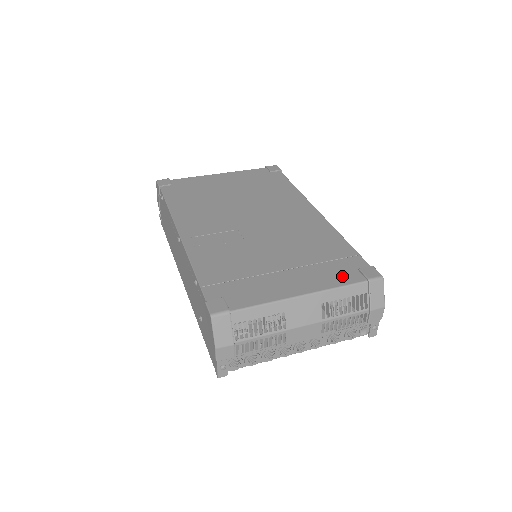
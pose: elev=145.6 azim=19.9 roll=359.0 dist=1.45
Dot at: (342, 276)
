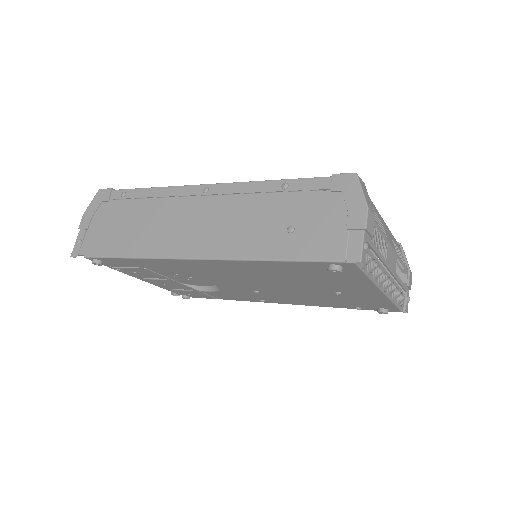
Dot at: occluded
